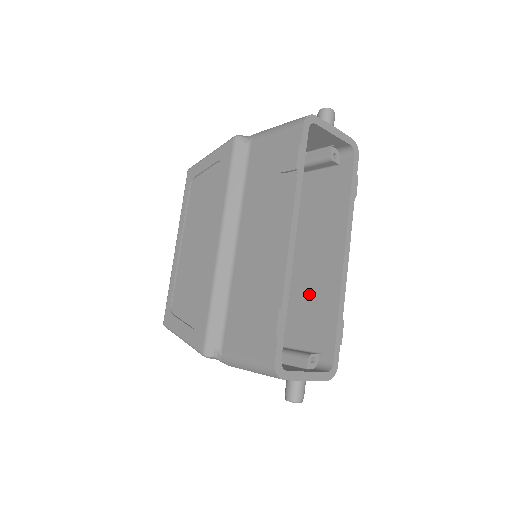
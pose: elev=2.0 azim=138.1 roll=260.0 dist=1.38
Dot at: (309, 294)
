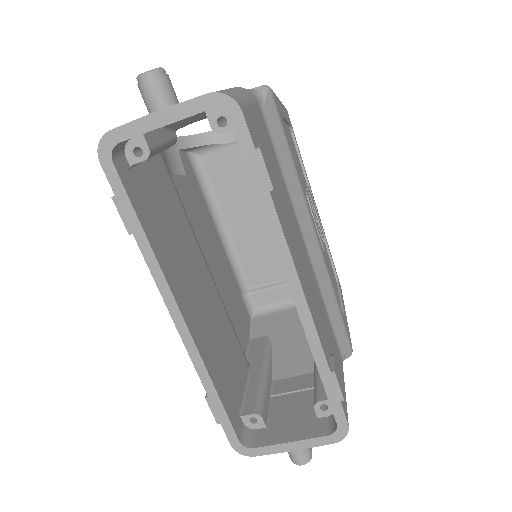
Dot at: occluded
